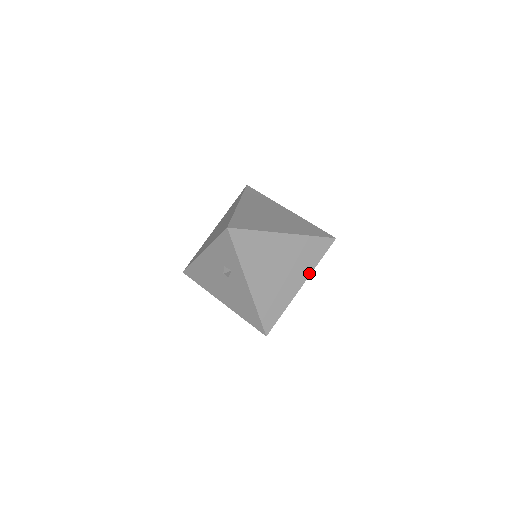
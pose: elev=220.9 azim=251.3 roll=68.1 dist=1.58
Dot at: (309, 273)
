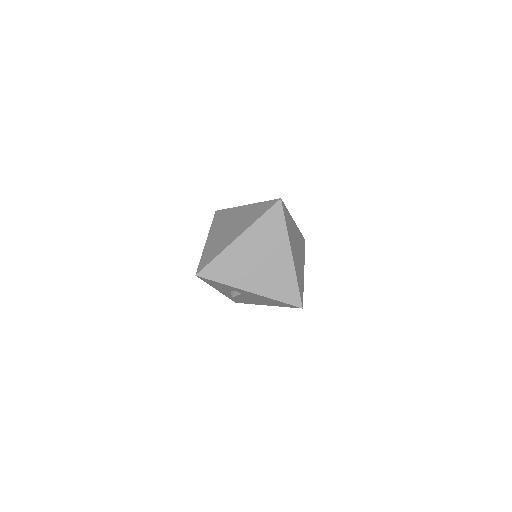
Dot at: (287, 240)
